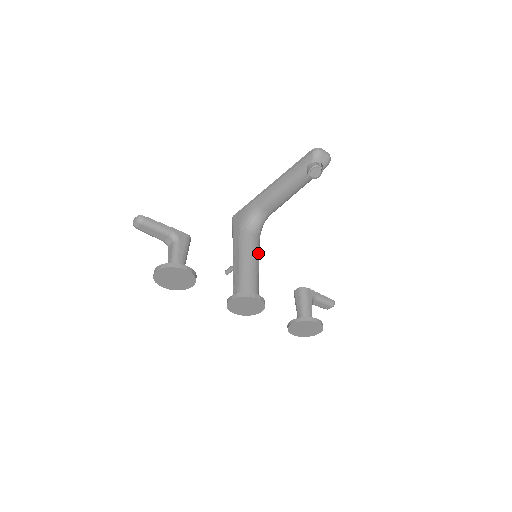
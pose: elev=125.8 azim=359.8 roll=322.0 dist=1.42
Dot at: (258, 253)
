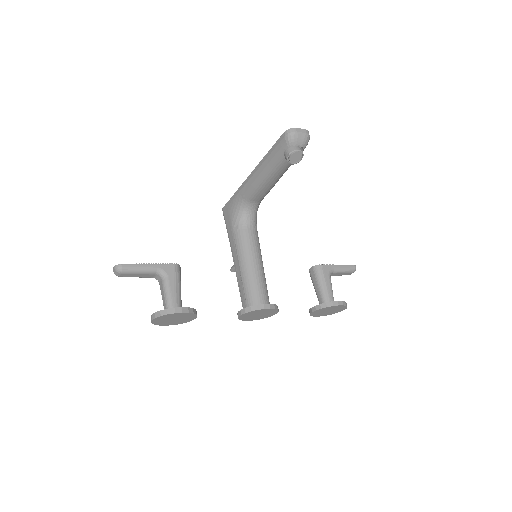
Dot at: (258, 250)
